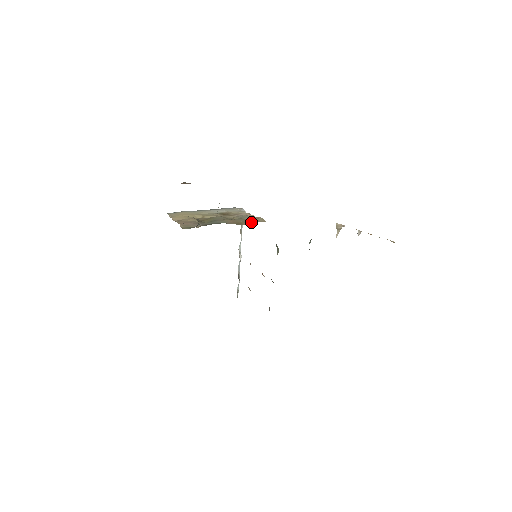
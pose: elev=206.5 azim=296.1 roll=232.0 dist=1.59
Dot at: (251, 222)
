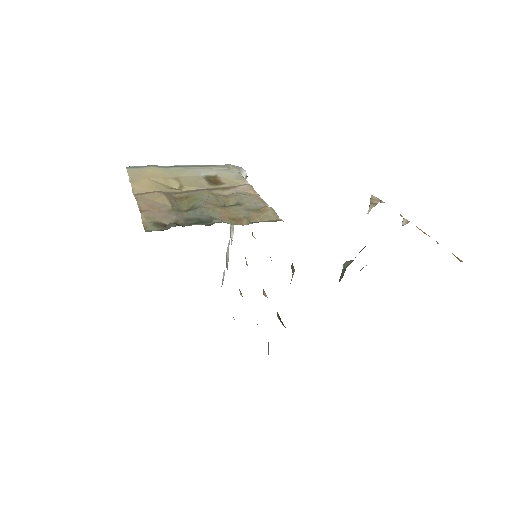
Dot at: (256, 220)
